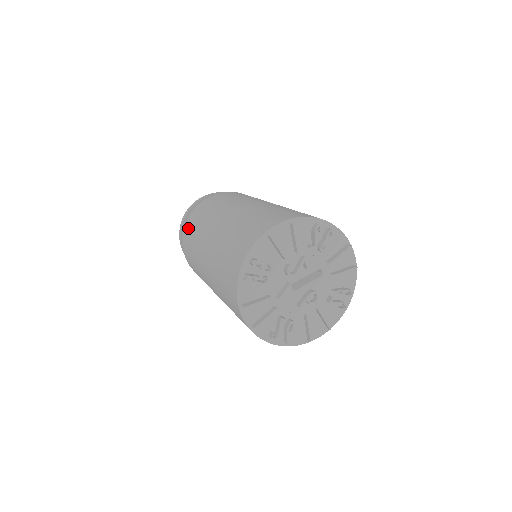
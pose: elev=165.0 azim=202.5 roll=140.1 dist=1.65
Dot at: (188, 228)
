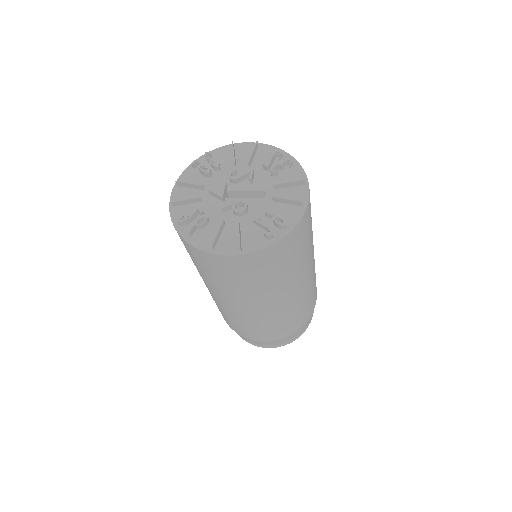
Dot at: occluded
